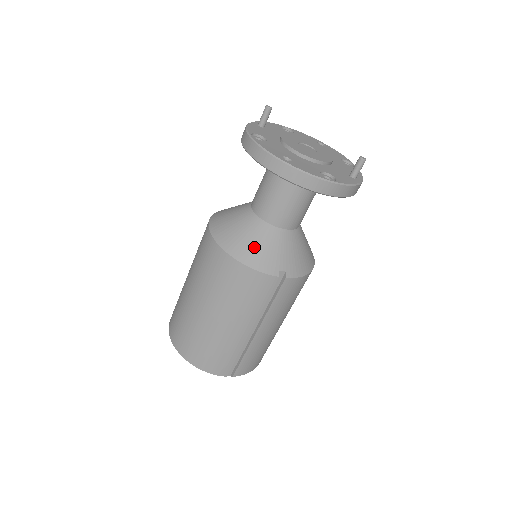
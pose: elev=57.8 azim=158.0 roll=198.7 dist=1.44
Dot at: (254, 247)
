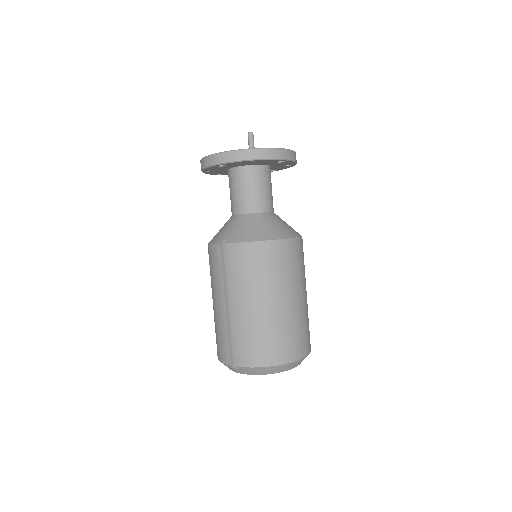
Dot at: (218, 232)
